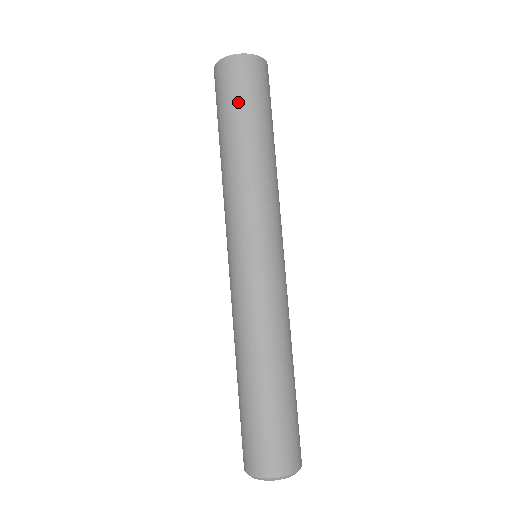
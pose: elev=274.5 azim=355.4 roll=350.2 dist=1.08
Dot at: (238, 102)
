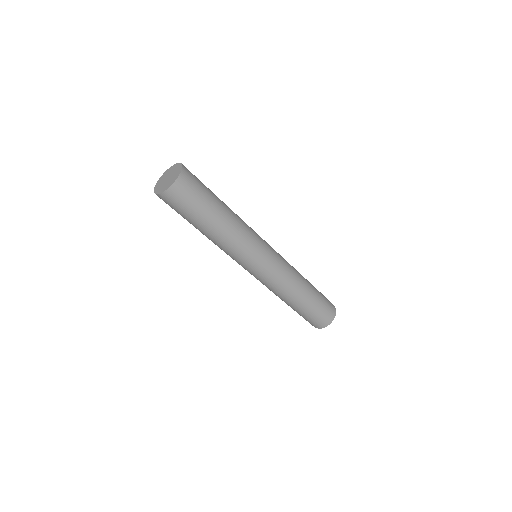
Dot at: (197, 206)
